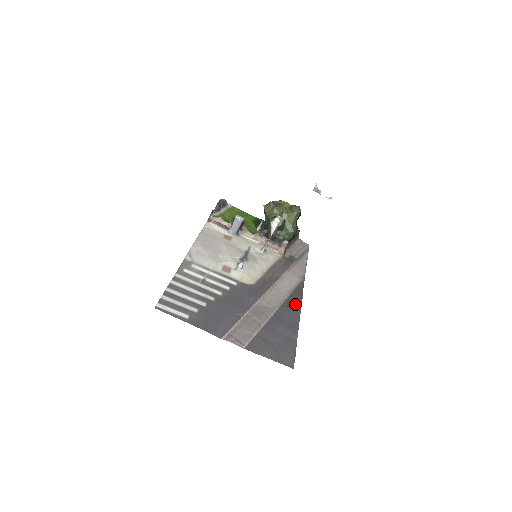
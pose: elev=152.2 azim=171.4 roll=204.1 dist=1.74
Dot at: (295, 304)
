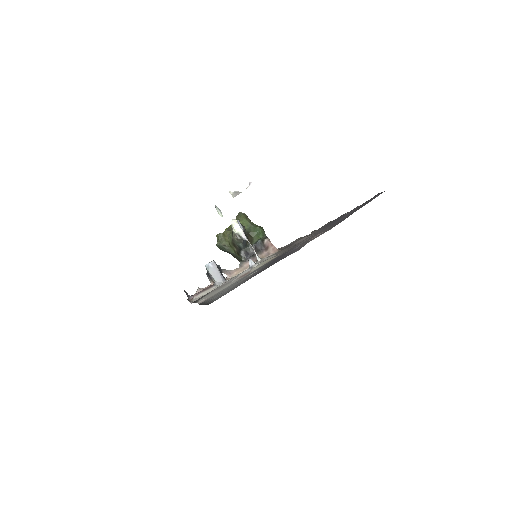
Dot at: occluded
